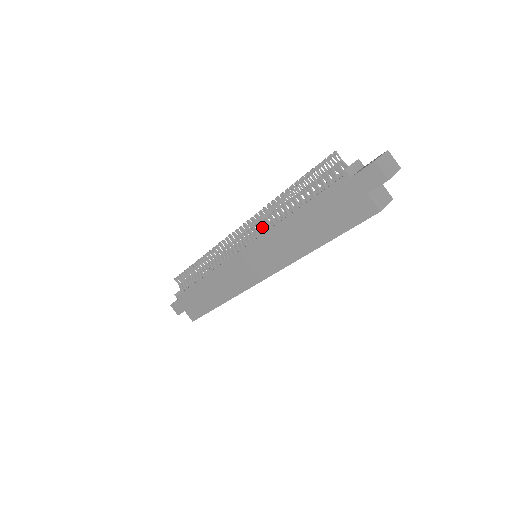
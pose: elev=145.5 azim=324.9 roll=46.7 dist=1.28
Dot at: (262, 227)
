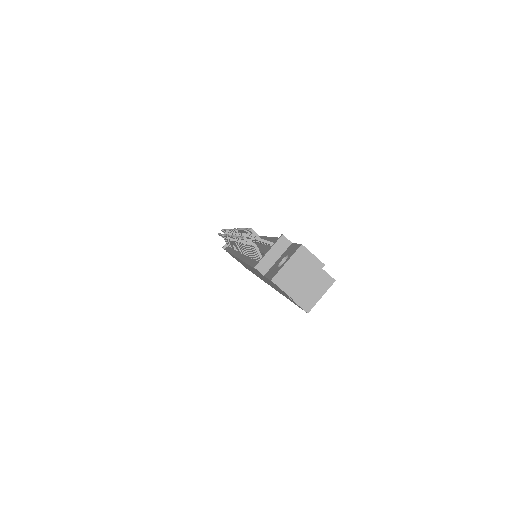
Dot at: (240, 248)
